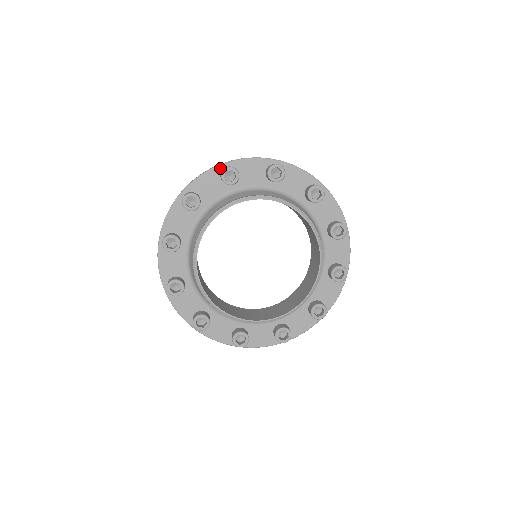
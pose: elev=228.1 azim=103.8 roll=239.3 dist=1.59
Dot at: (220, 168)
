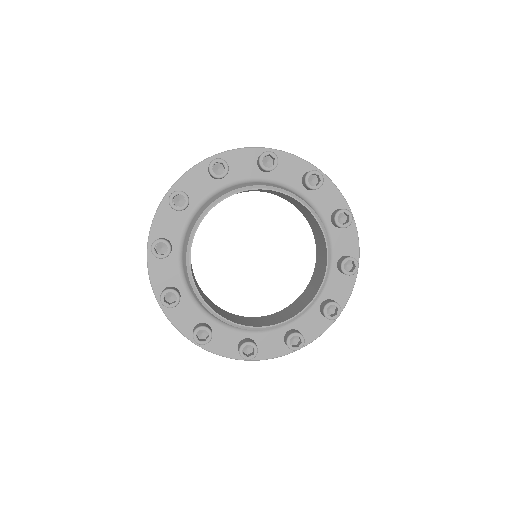
Dot at: (261, 151)
